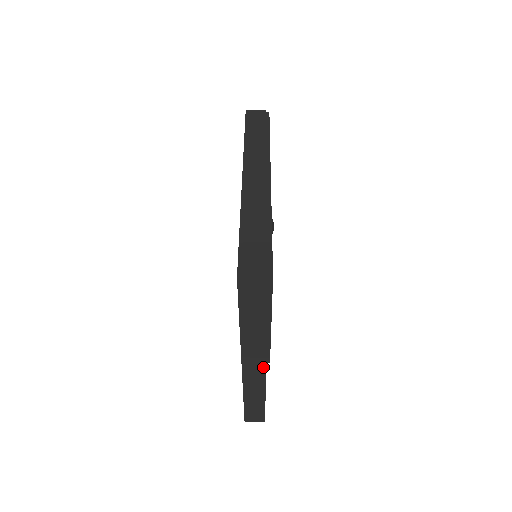
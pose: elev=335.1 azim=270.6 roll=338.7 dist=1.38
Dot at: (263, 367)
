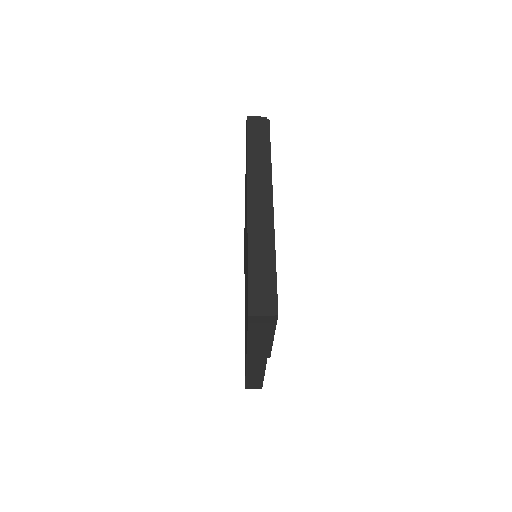
Dot at: (264, 361)
